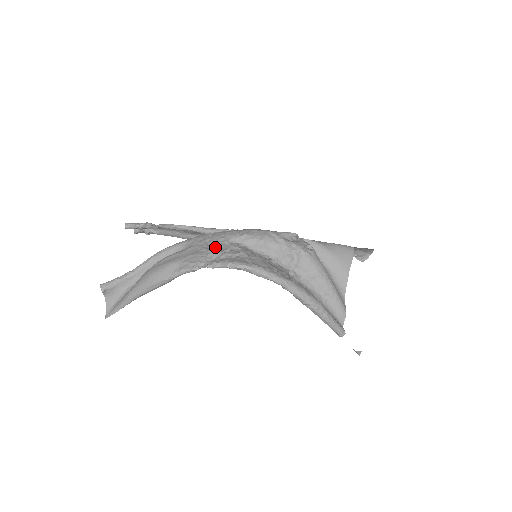
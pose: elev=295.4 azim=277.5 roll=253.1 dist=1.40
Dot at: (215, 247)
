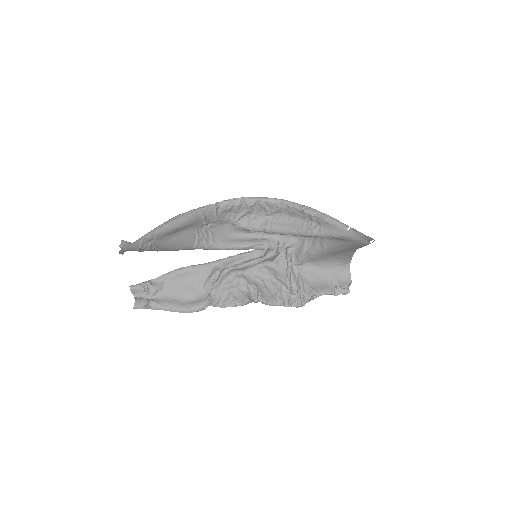
Dot at: (223, 222)
